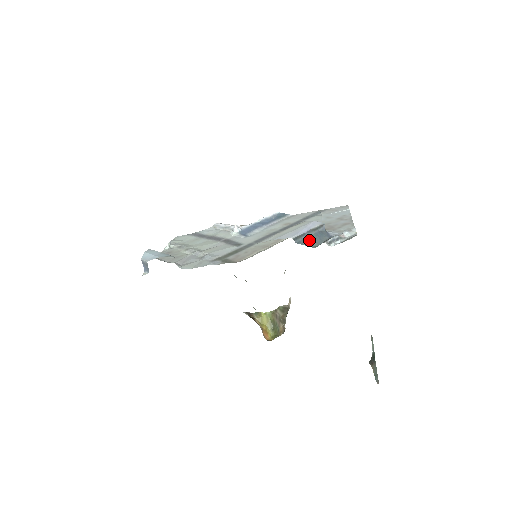
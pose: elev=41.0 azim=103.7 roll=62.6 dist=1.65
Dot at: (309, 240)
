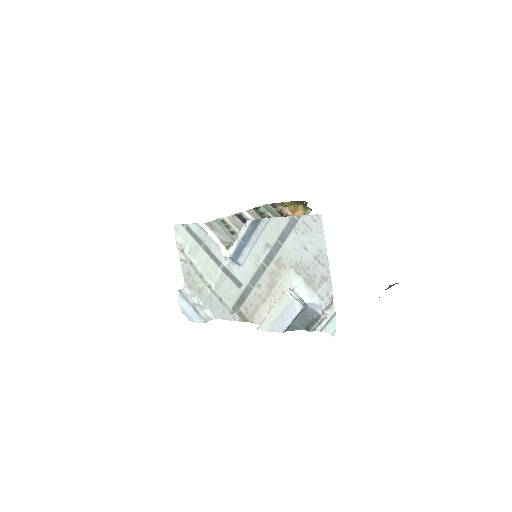
Dot at: (296, 326)
